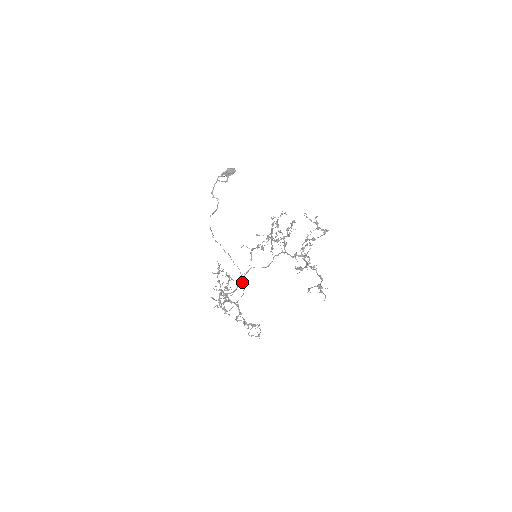
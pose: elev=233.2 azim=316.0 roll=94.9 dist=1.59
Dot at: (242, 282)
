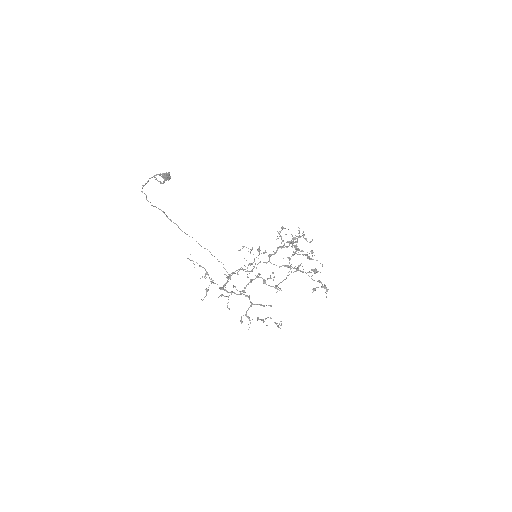
Dot at: (300, 264)
